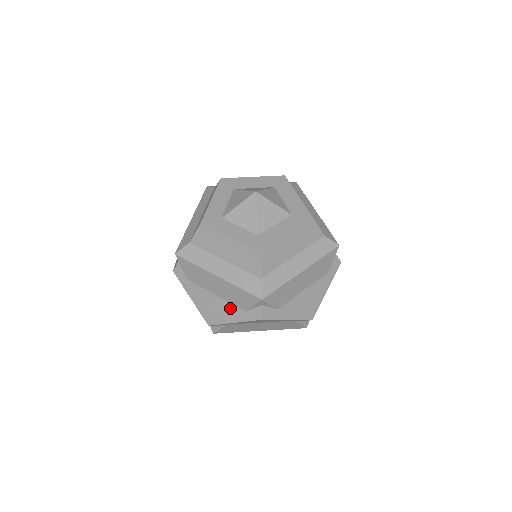
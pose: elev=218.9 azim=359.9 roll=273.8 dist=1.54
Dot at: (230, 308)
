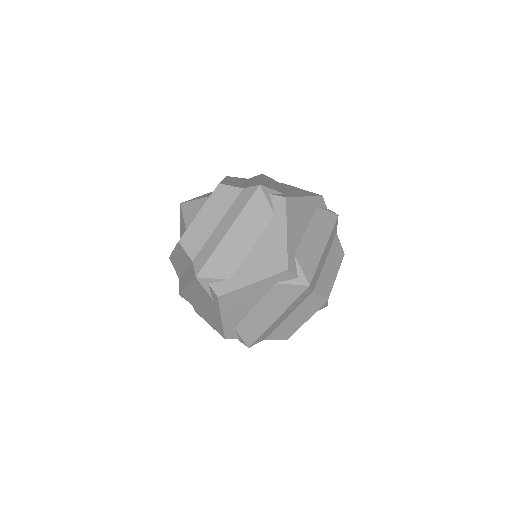
Dot at: (212, 308)
